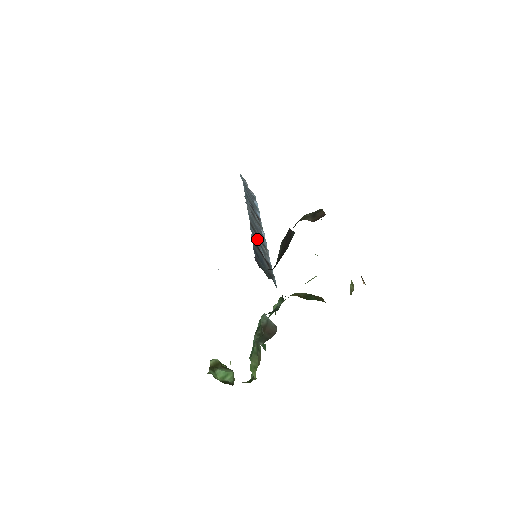
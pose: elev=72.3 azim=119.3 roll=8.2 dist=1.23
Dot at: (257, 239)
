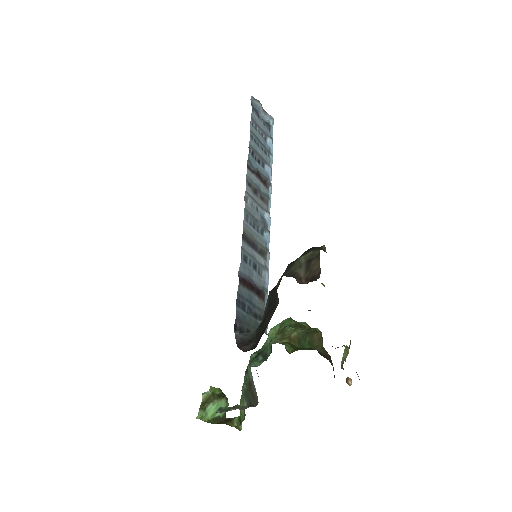
Dot at: (250, 258)
